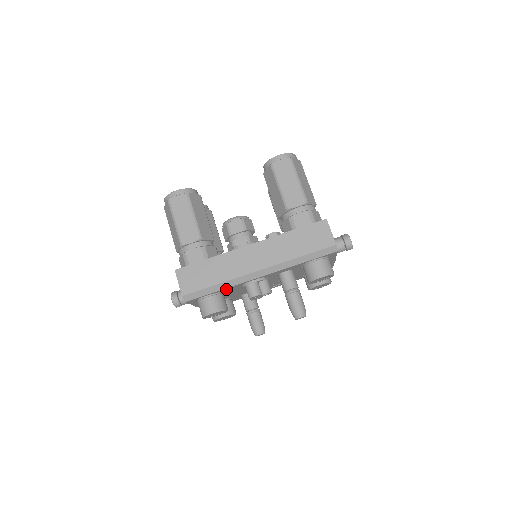
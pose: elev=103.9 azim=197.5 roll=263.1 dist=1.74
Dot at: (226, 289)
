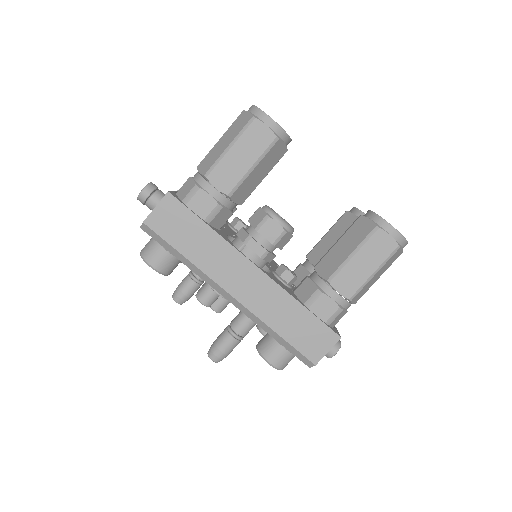
Dot at: occluded
